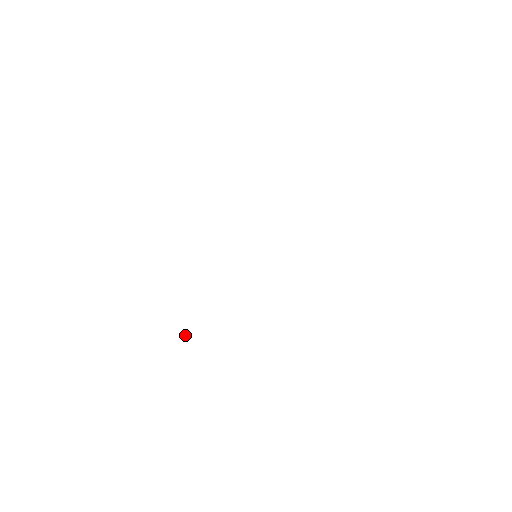
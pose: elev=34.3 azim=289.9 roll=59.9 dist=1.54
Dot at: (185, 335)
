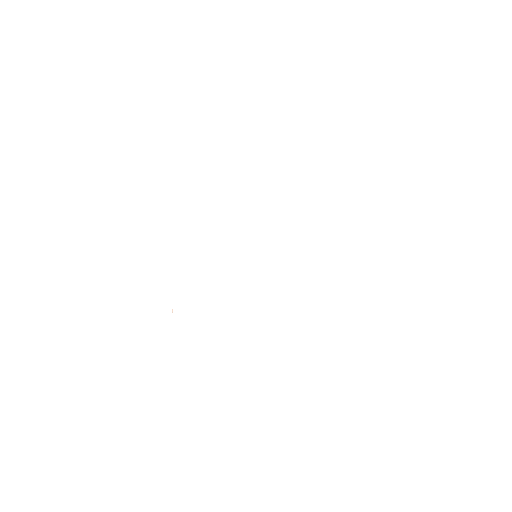
Dot at: (172, 310)
